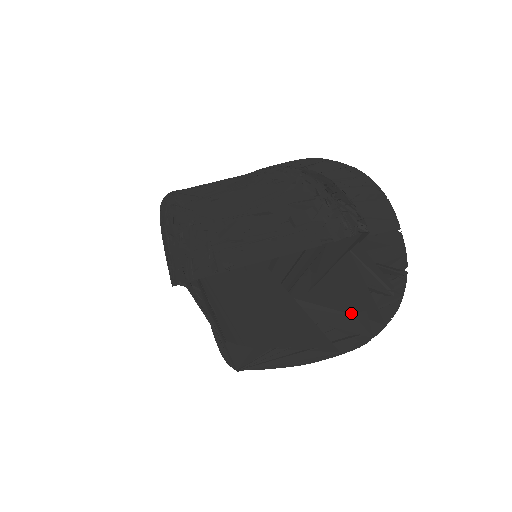
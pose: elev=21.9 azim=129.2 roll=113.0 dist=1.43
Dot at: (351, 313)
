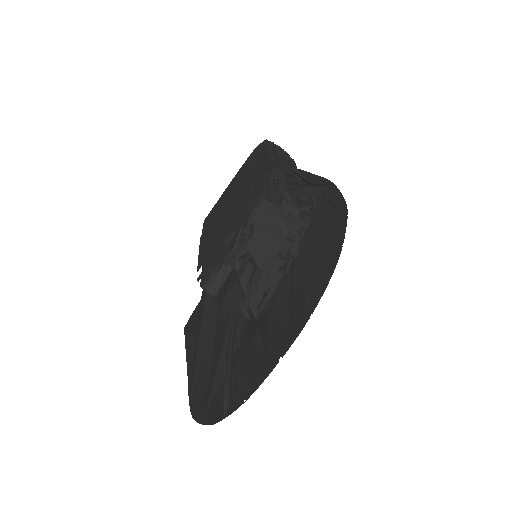
Dot at: (209, 378)
